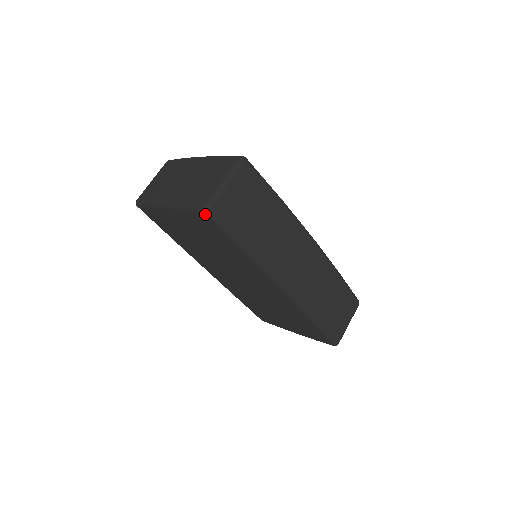
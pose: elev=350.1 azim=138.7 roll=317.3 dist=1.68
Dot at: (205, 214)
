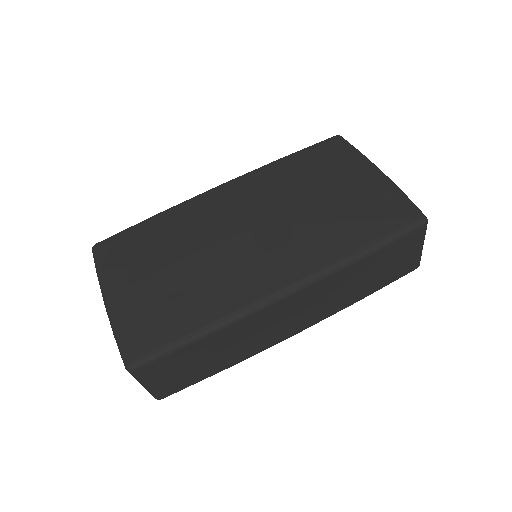
Dot at: occluded
